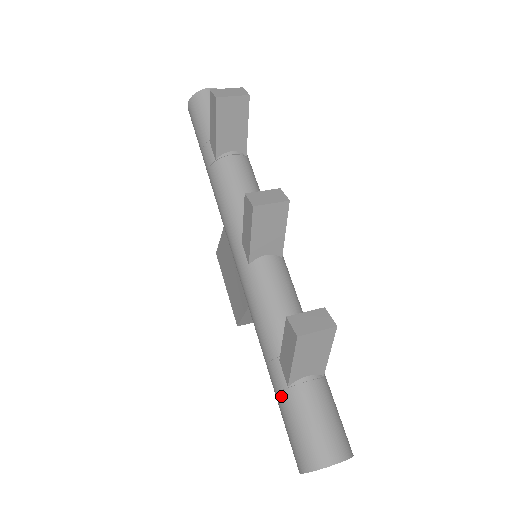
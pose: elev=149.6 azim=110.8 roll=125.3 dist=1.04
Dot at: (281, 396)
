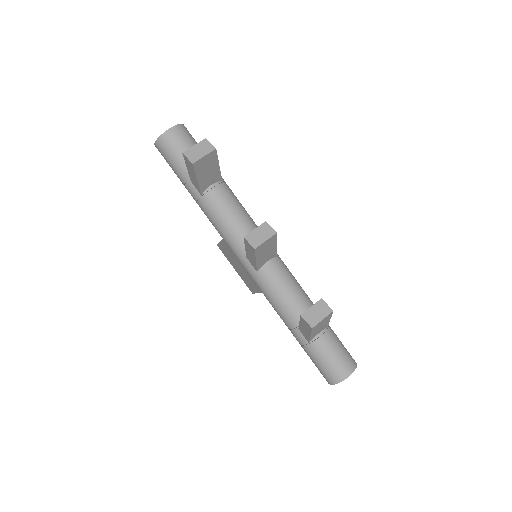
Dot at: (306, 348)
